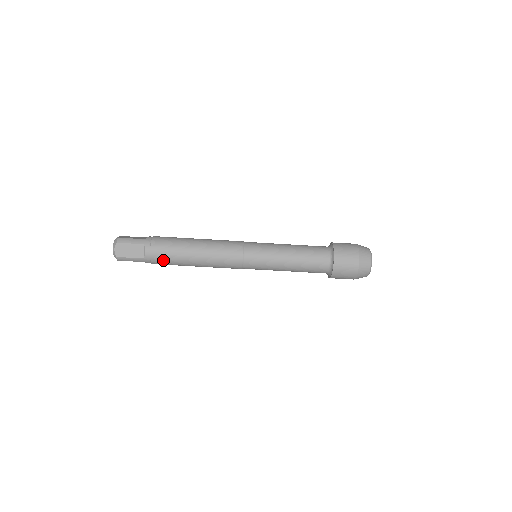
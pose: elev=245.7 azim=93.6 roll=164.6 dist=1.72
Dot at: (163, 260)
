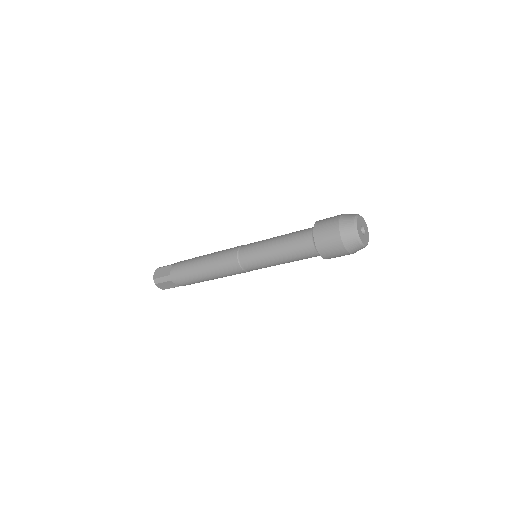
Dot at: occluded
